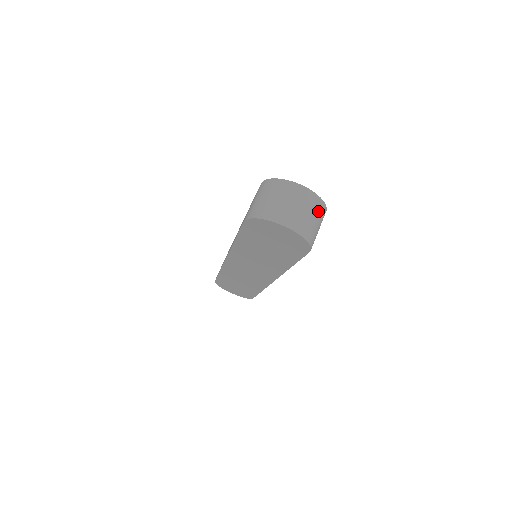
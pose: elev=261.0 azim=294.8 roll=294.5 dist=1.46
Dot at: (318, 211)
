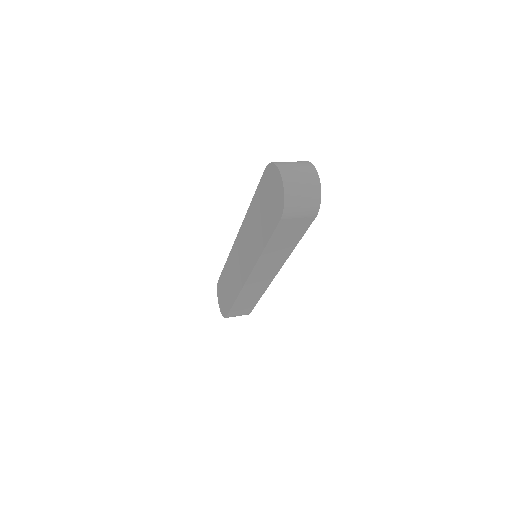
Dot at: (311, 197)
